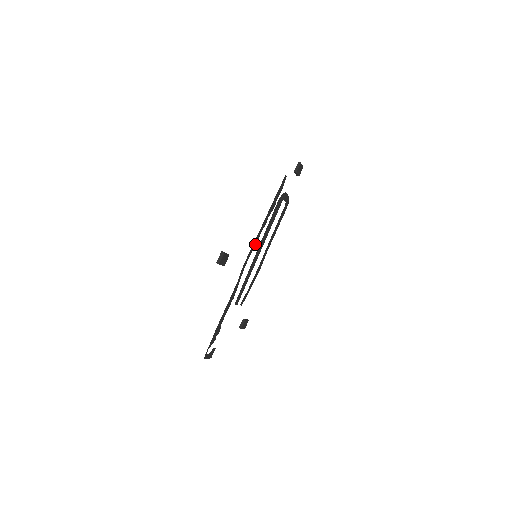
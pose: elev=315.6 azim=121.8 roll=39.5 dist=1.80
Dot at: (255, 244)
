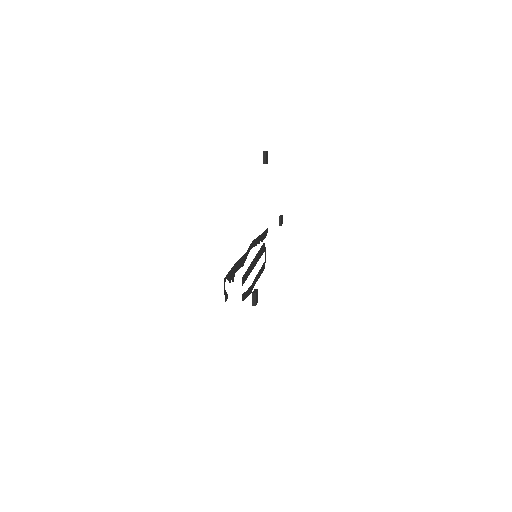
Dot at: (255, 245)
